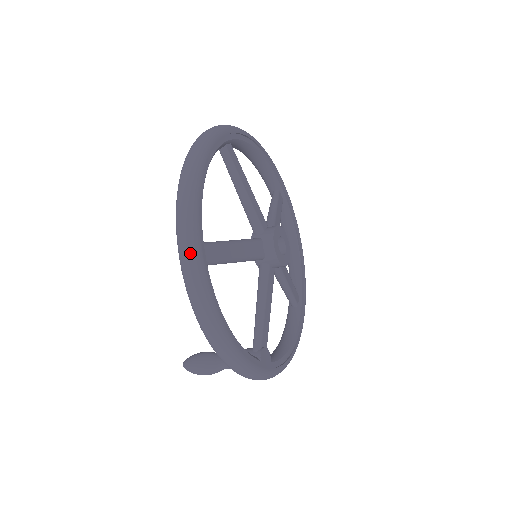
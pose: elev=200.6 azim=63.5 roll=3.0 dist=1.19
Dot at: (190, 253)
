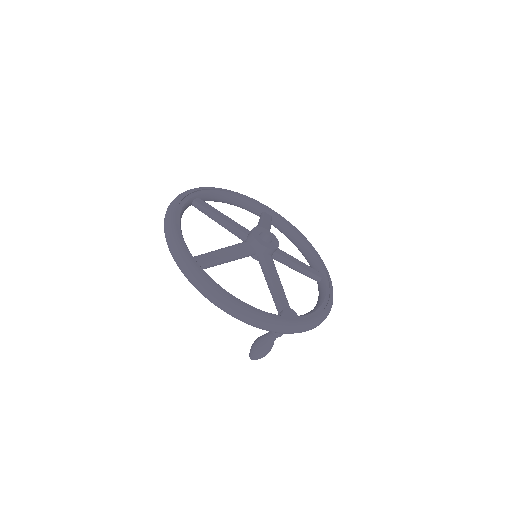
Dot at: (183, 264)
